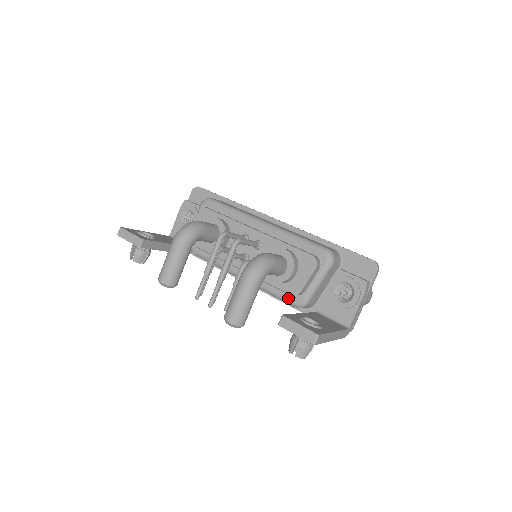
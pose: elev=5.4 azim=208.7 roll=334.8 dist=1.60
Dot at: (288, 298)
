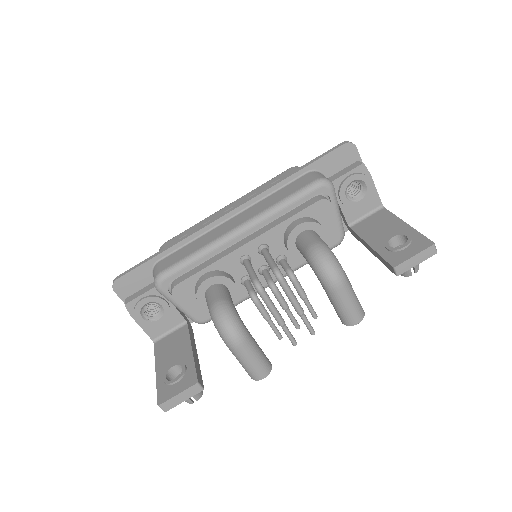
Dot at: occluded
